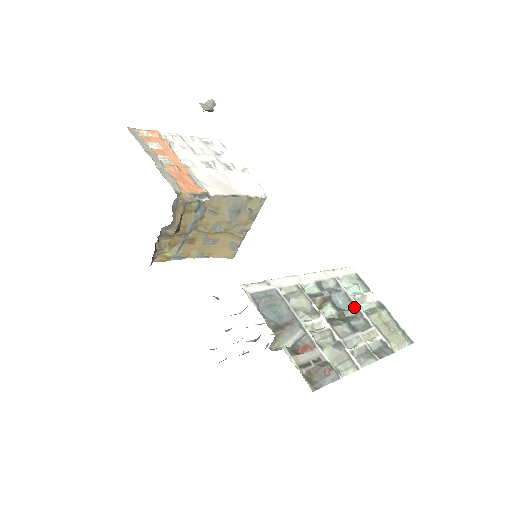
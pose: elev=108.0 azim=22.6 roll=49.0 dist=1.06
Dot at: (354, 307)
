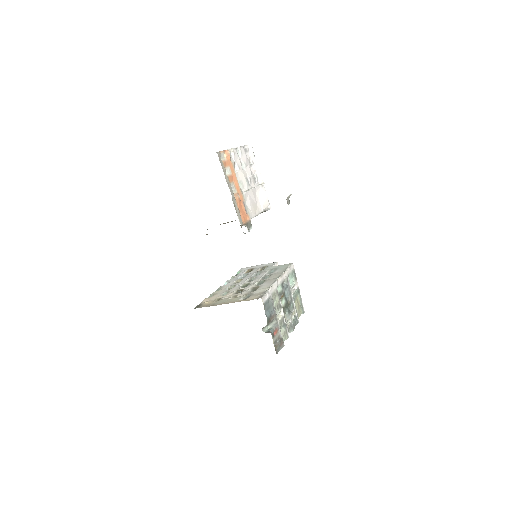
Dot at: (291, 296)
